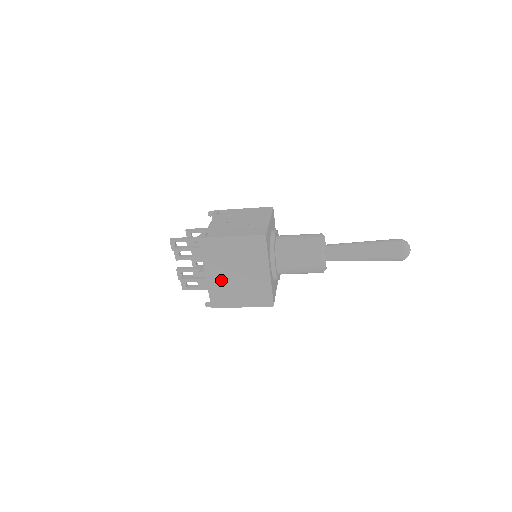
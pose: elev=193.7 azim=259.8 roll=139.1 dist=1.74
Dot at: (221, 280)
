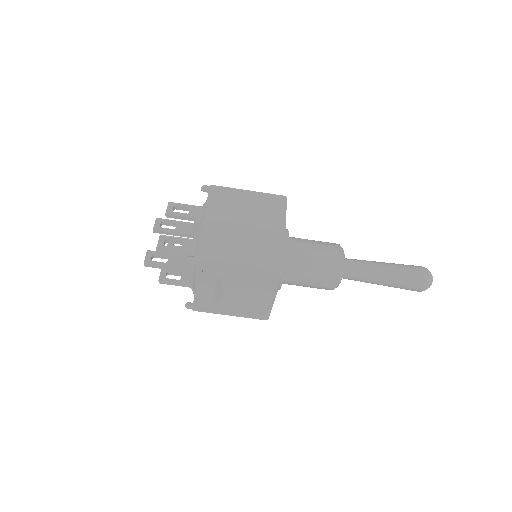
Dot at: (221, 230)
